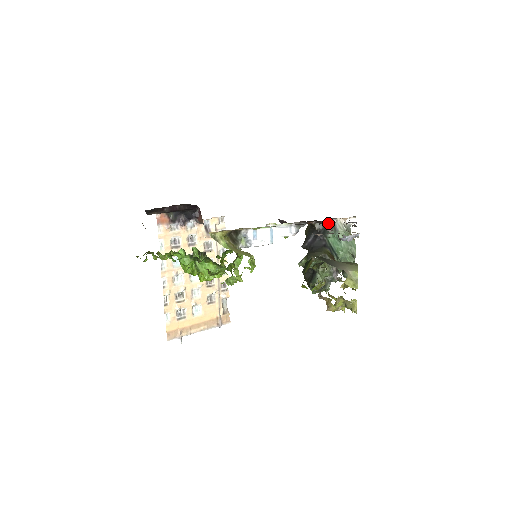
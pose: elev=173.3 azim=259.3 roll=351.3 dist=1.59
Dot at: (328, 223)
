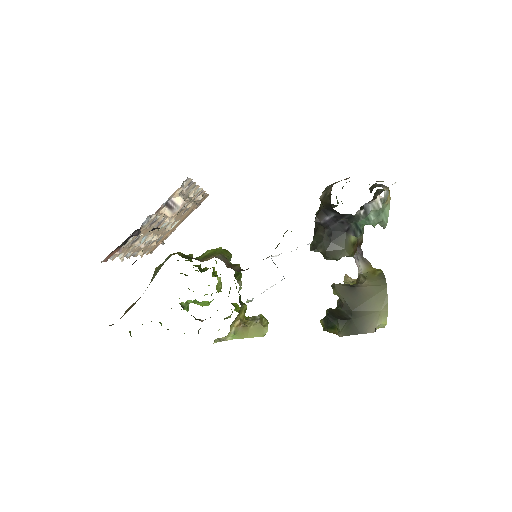
Dot at: occluded
